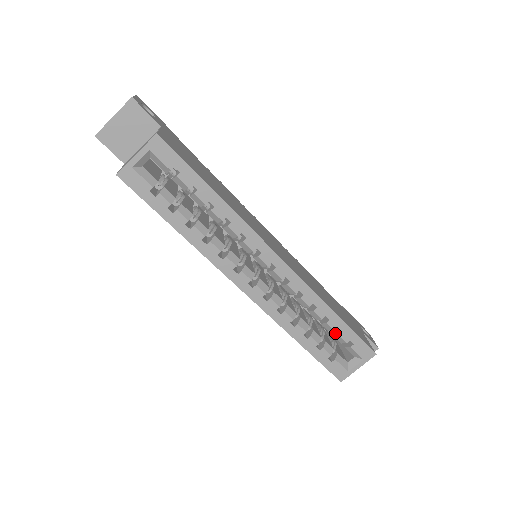
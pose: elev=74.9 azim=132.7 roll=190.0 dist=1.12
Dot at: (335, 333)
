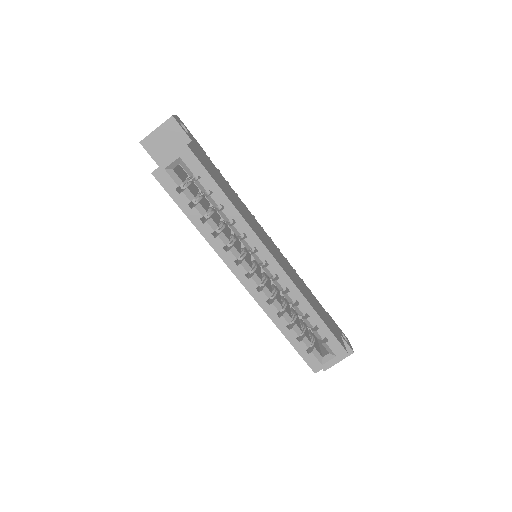
Dot at: (314, 329)
